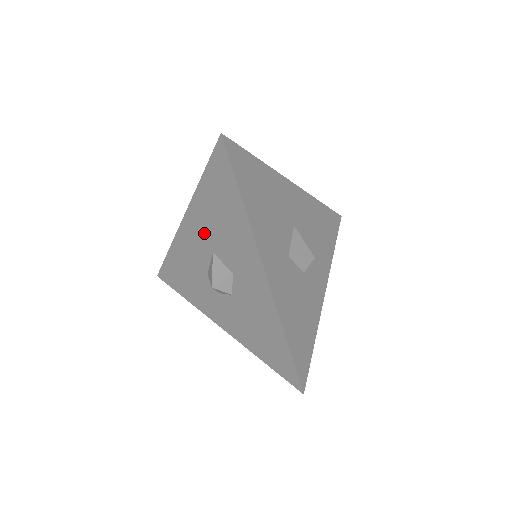
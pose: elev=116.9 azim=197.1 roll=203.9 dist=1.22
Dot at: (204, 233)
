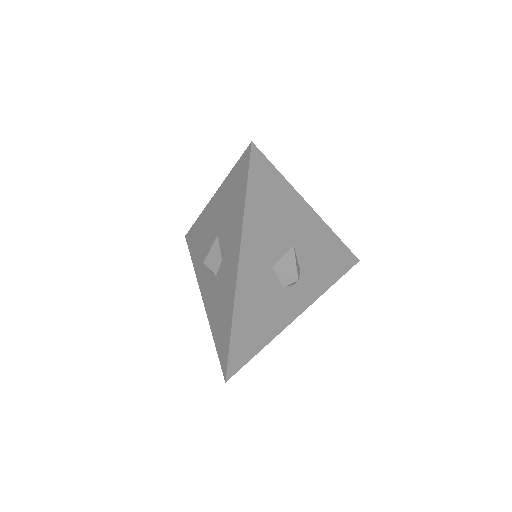
Dot at: (218, 217)
